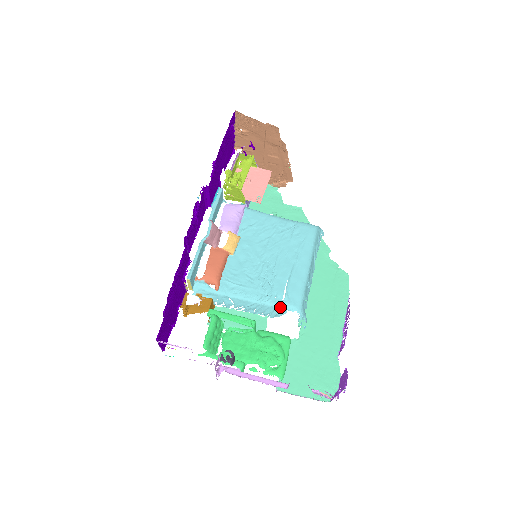
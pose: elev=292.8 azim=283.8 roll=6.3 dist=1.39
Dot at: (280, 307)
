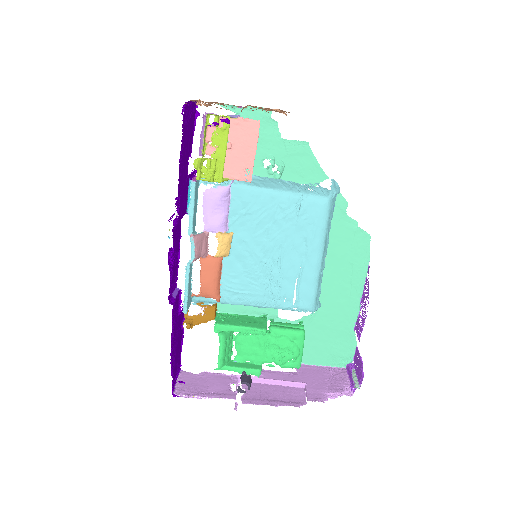
Dot at: (291, 310)
